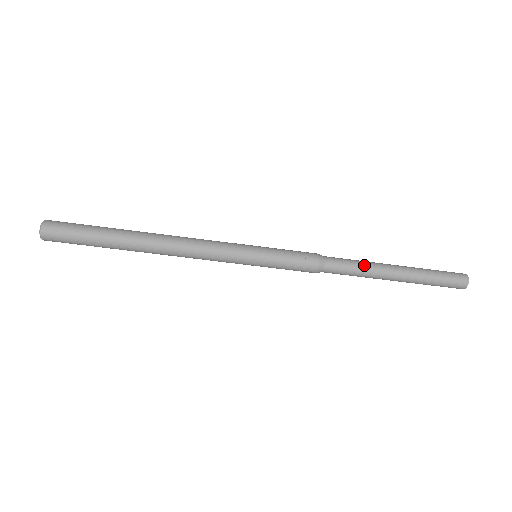
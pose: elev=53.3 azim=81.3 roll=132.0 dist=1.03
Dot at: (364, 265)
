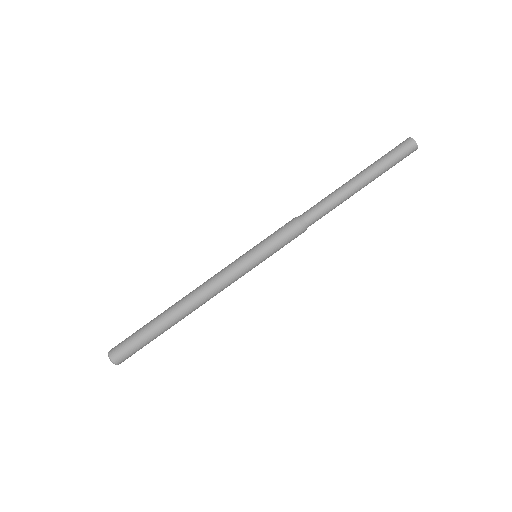
Dot at: (329, 195)
